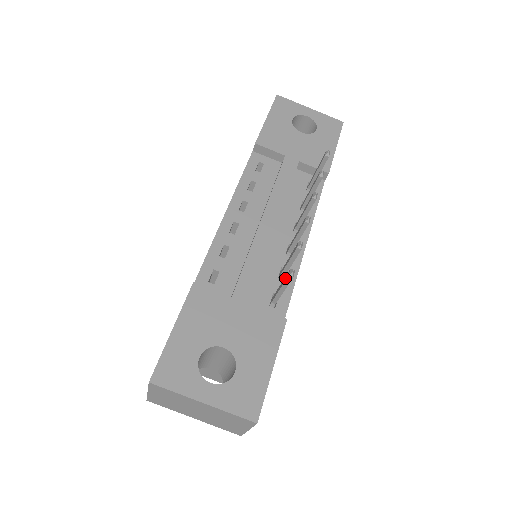
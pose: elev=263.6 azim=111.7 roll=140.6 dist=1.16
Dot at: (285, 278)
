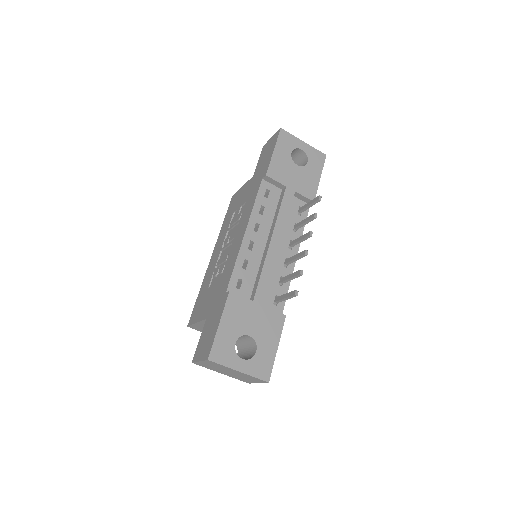
Dot at: (291, 294)
